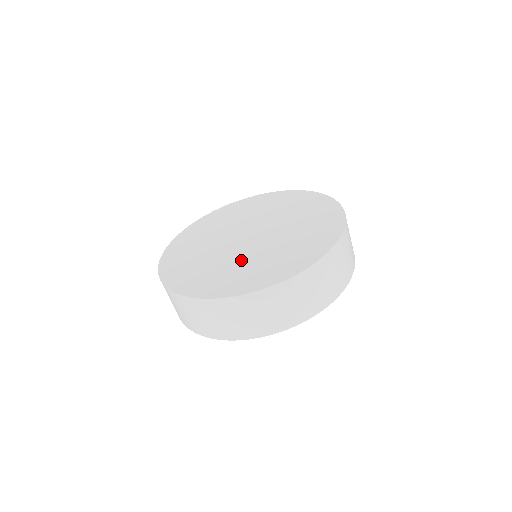
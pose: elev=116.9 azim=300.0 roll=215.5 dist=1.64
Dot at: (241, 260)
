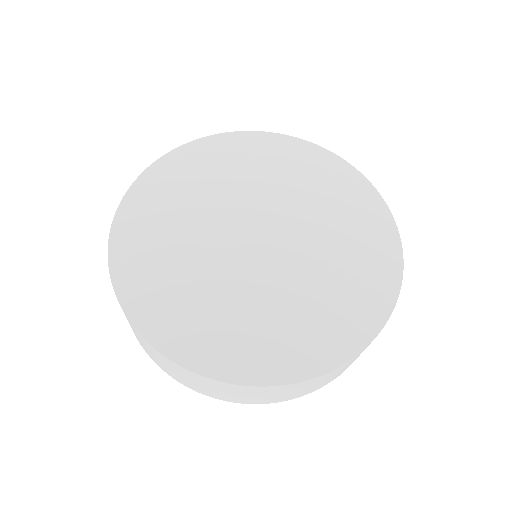
Dot at: (209, 276)
